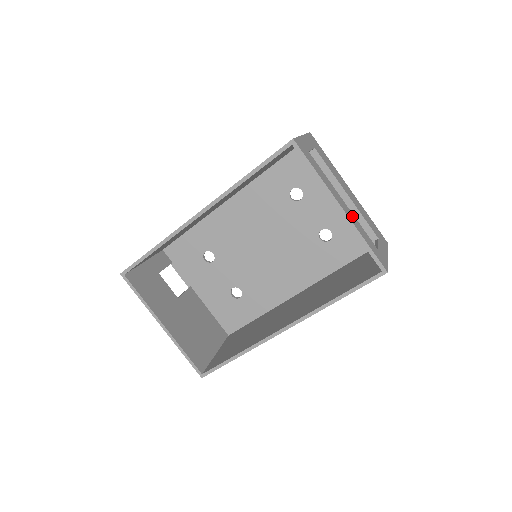
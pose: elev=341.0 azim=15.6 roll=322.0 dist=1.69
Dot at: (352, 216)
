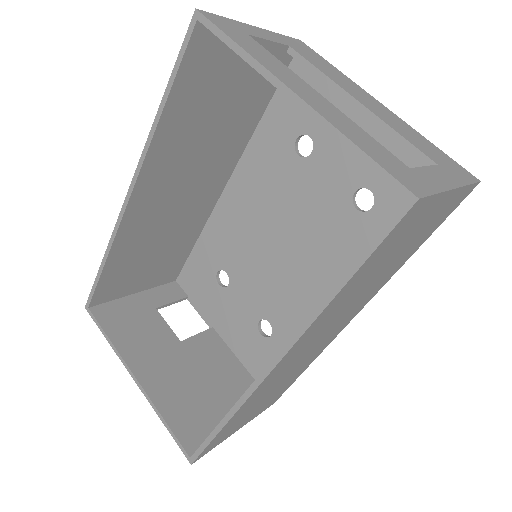
Dot at: (334, 112)
